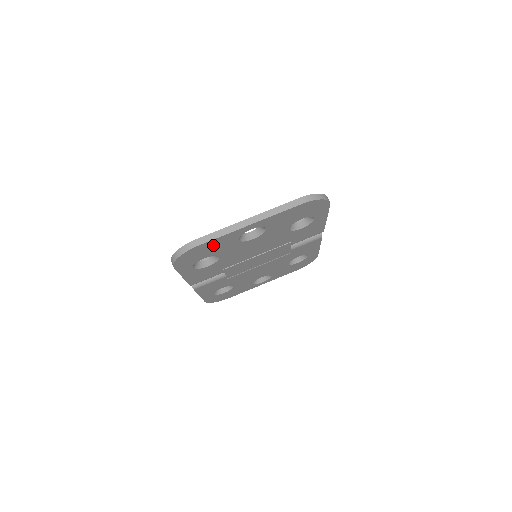
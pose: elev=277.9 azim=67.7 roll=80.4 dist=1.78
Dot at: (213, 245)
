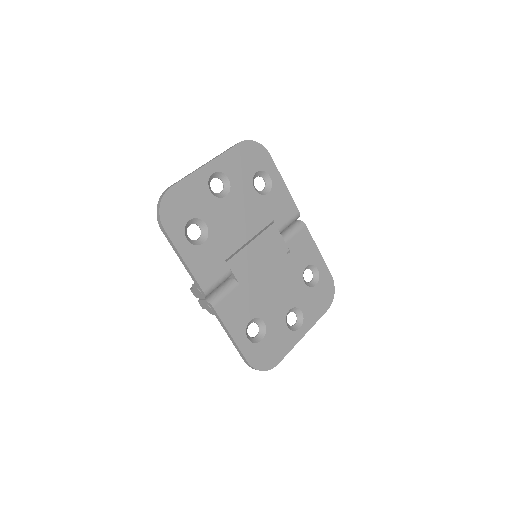
Dot at: (187, 193)
